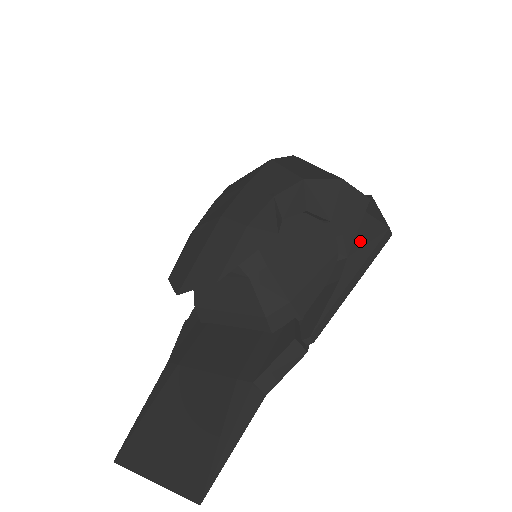
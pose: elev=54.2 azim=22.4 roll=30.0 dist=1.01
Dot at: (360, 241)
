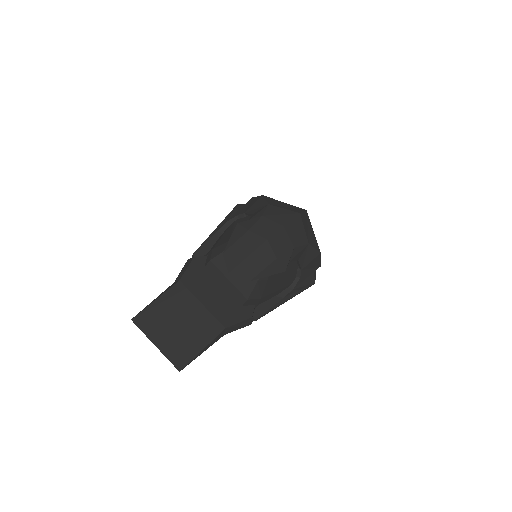
Dot at: (302, 283)
